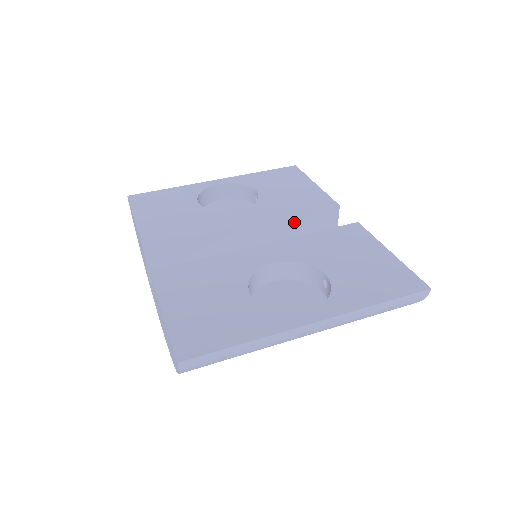
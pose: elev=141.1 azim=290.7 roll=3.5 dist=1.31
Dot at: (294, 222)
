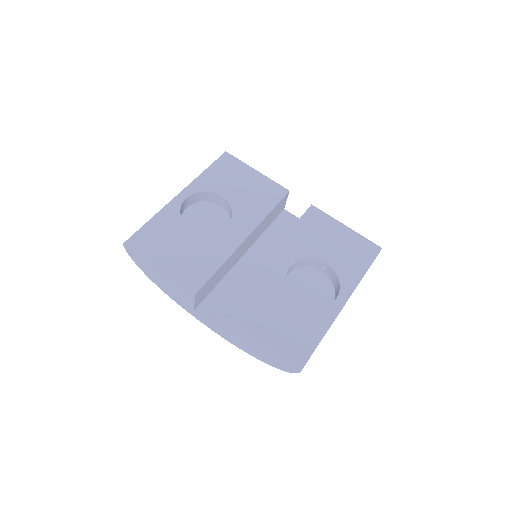
Dot at: (267, 218)
